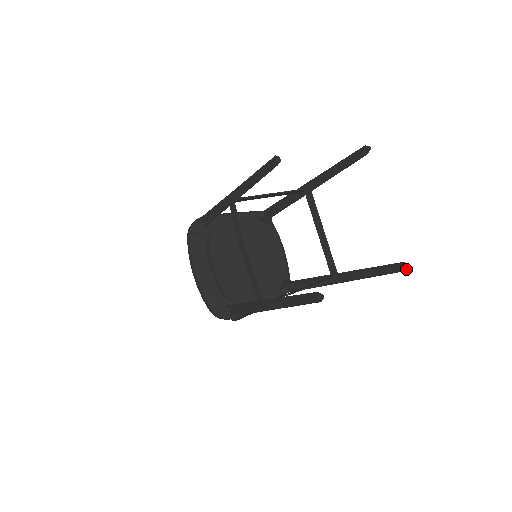
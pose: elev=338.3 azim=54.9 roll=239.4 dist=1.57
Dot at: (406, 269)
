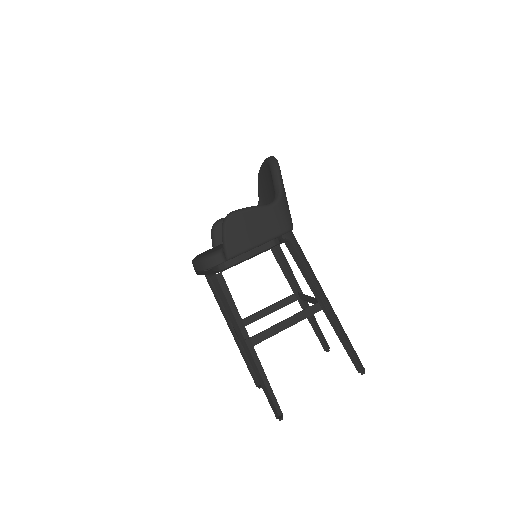
Dot at: (326, 349)
